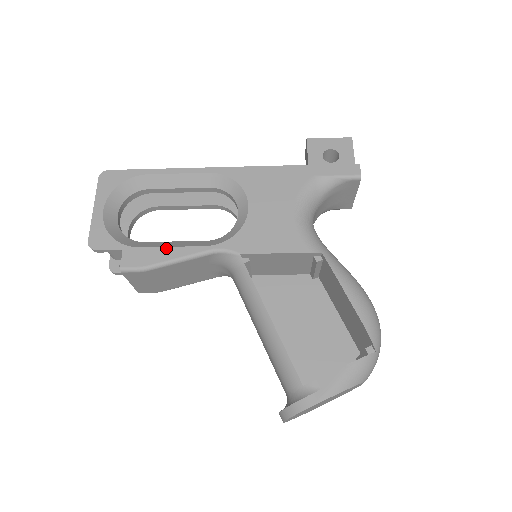
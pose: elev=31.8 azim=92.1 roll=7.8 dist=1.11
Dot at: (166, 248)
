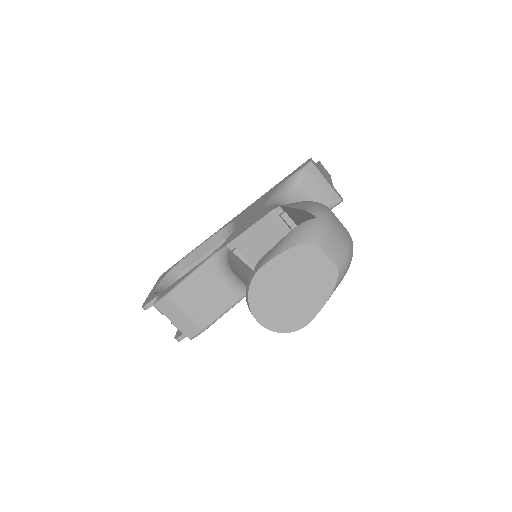
Dot at: (183, 276)
